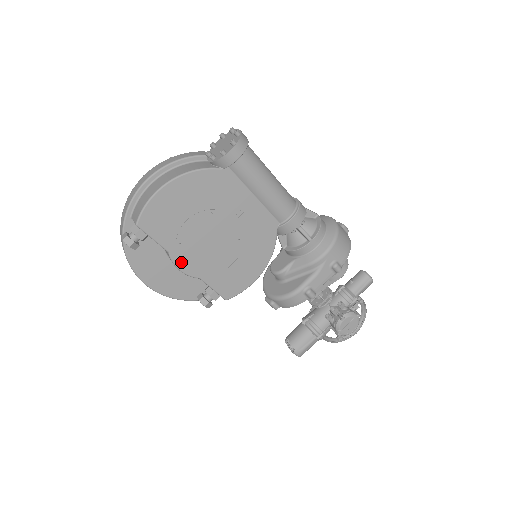
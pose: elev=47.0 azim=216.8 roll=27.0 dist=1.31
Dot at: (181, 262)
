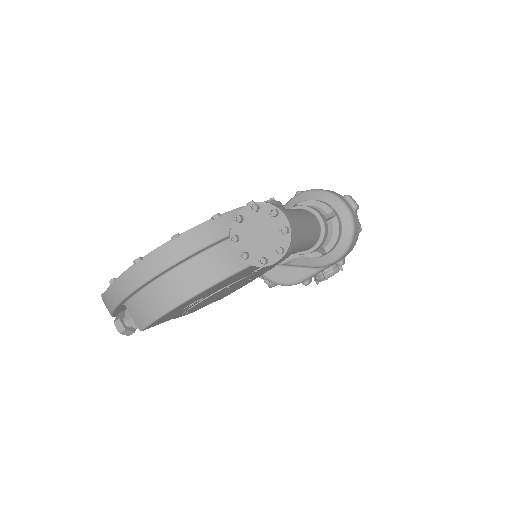
Dot at: occluded
